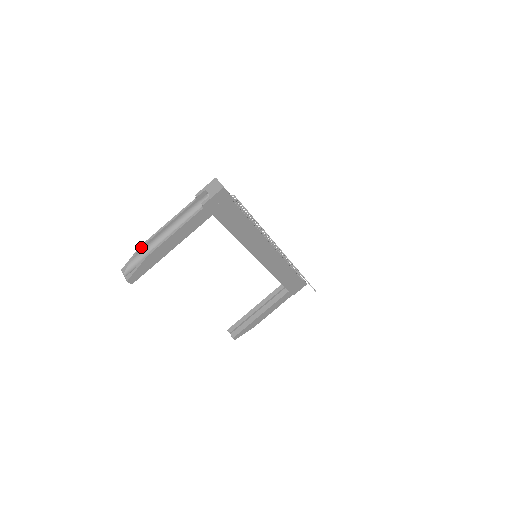
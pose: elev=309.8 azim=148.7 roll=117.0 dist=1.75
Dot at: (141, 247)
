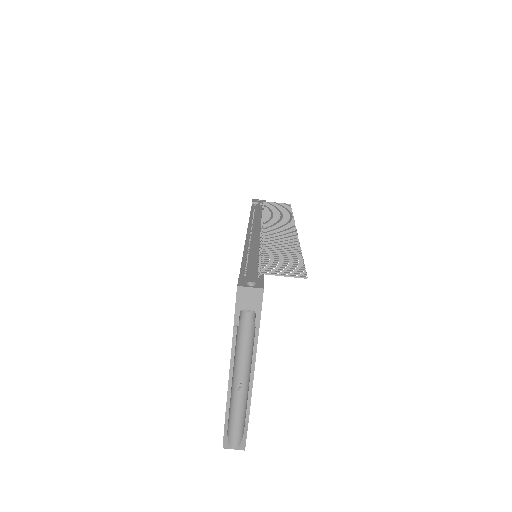
Dot at: (228, 419)
